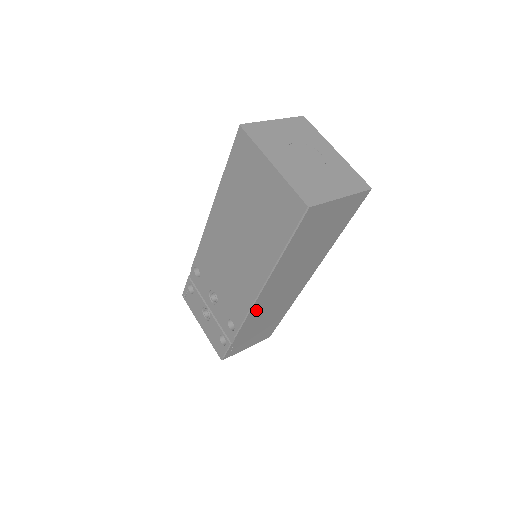
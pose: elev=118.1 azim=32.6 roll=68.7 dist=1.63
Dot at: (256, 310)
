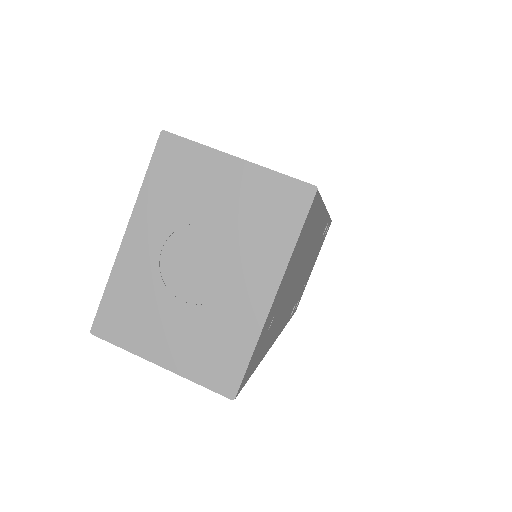
Dot at: occluded
